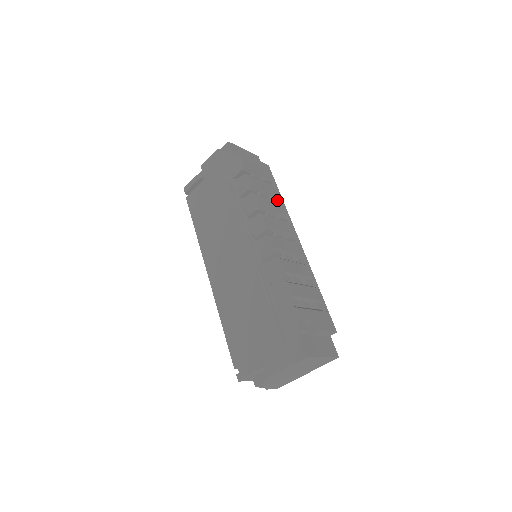
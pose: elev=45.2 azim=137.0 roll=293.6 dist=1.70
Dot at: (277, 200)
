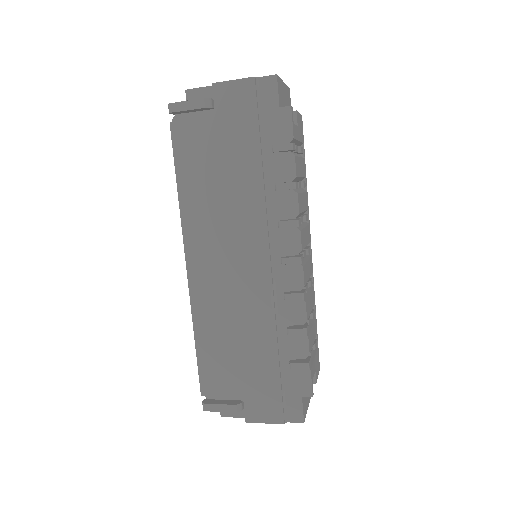
Dot at: occluded
